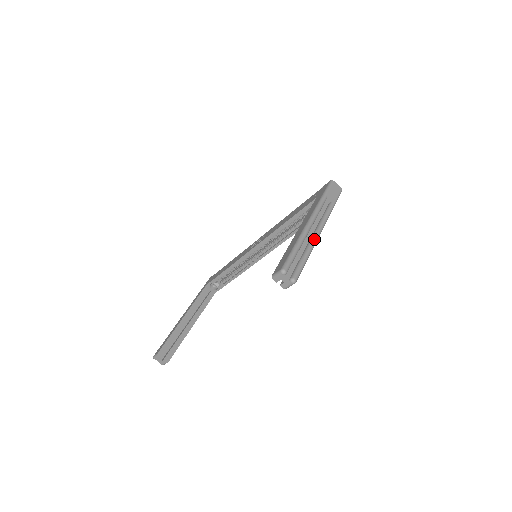
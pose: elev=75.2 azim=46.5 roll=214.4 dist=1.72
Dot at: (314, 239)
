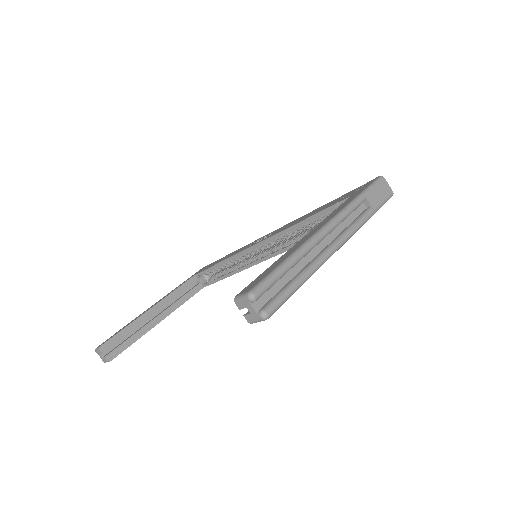
Dot at: (324, 256)
